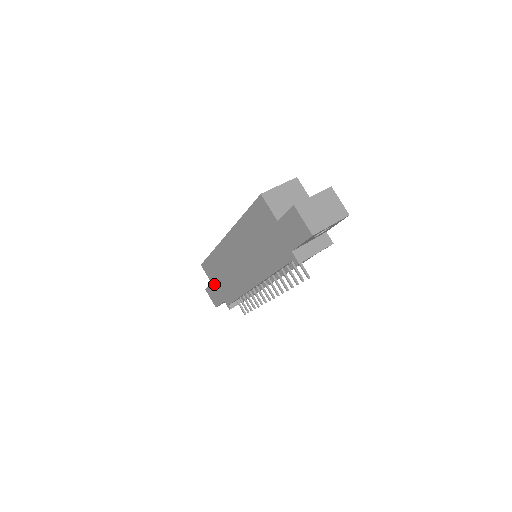
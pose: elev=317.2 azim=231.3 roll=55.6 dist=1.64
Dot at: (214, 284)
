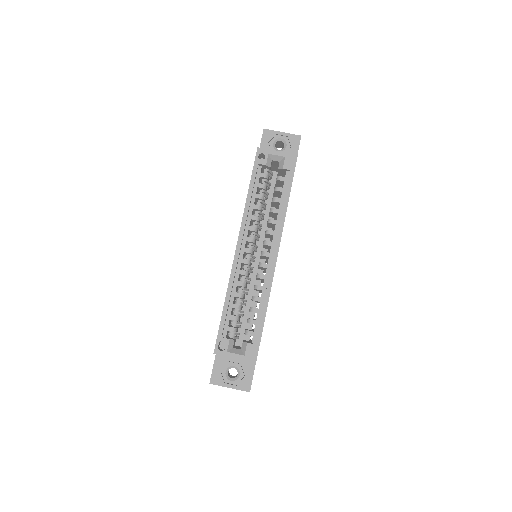
Dot at: occluded
